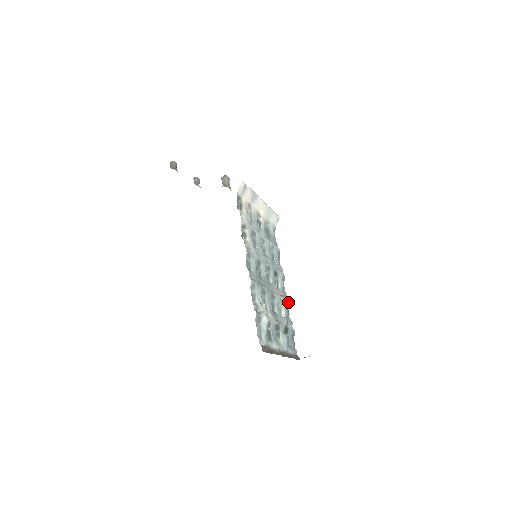
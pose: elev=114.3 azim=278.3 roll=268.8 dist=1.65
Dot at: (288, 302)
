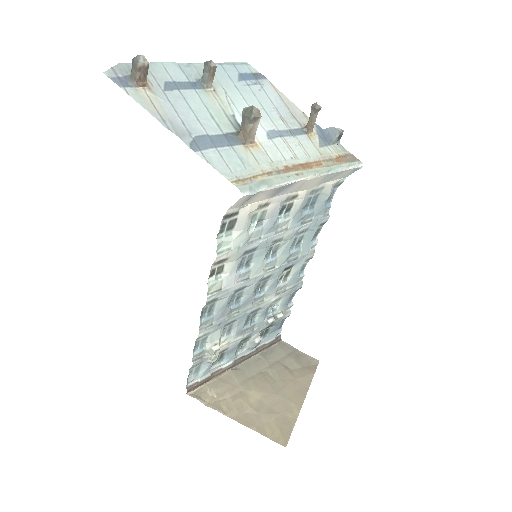
Dot at: (297, 288)
